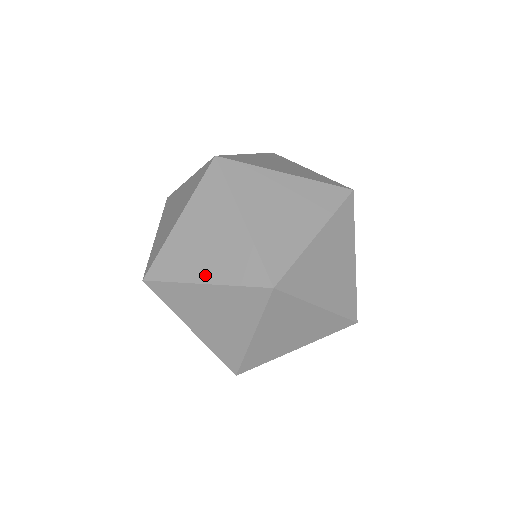
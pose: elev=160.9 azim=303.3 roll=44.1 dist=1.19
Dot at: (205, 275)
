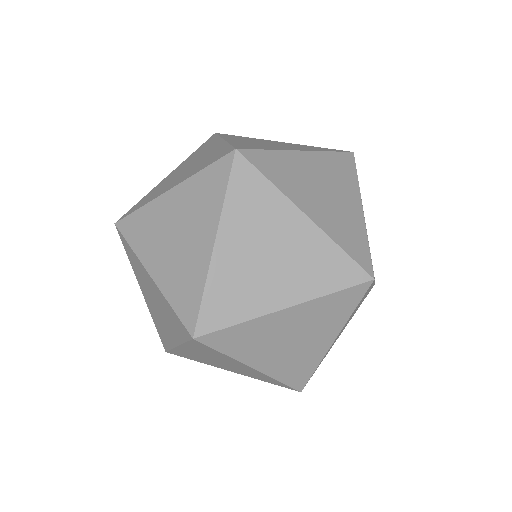
Dot at: (296, 149)
